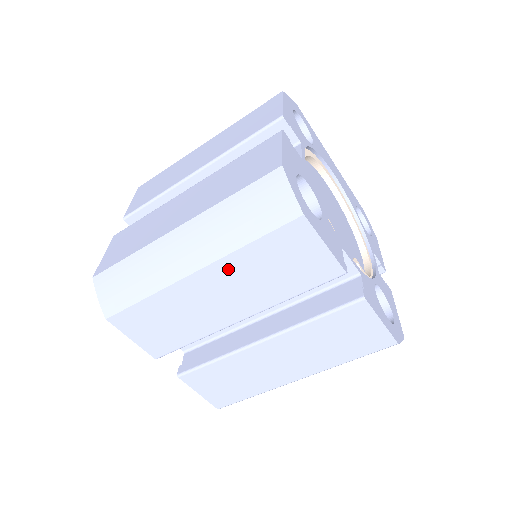
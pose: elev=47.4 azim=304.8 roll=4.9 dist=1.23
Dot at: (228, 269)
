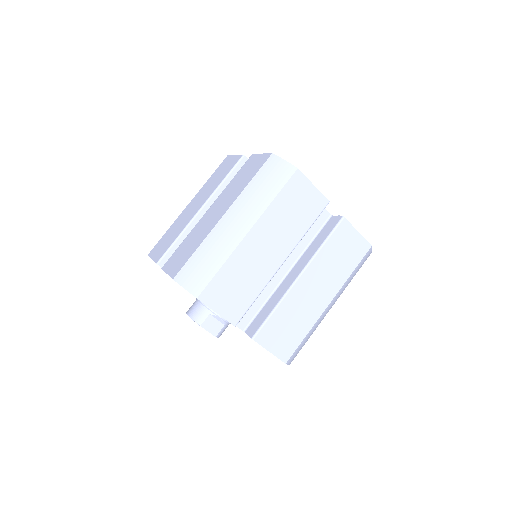
Dot at: (267, 222)
